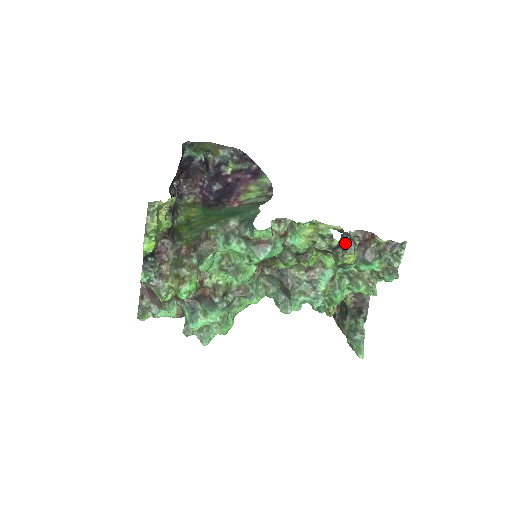
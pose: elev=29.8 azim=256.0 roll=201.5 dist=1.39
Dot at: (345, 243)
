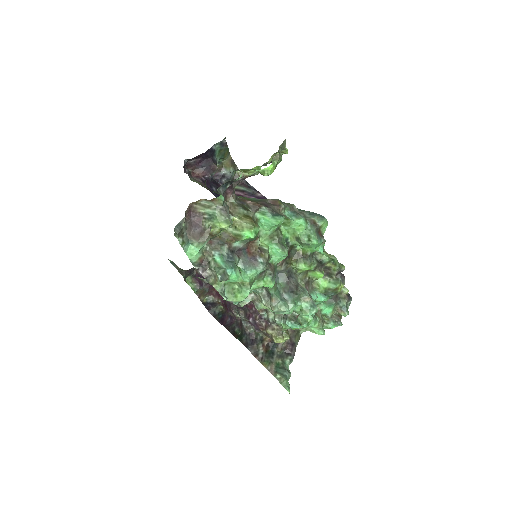
Dot at: (340, 275)
